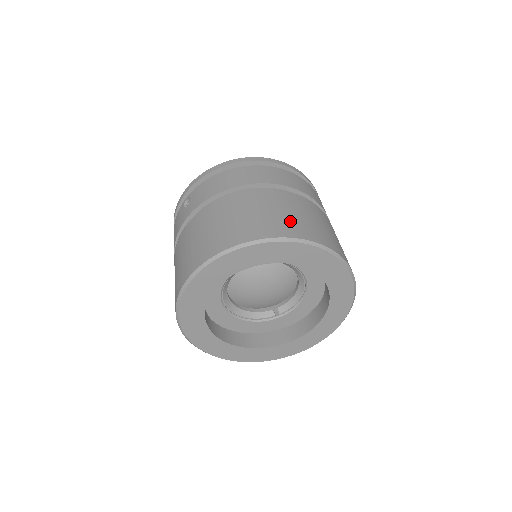
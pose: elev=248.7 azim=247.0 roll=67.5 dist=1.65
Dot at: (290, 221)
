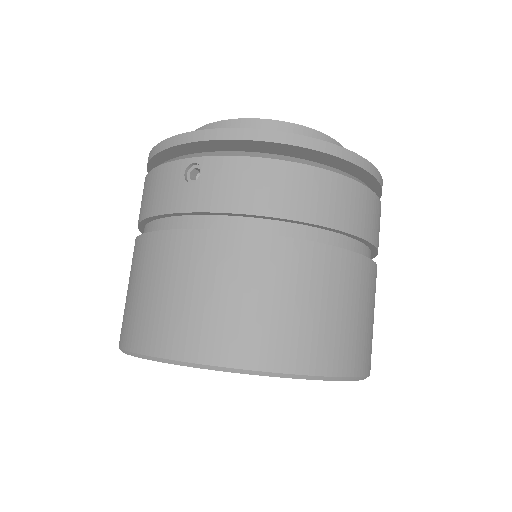
Dot at: (341, 335)
